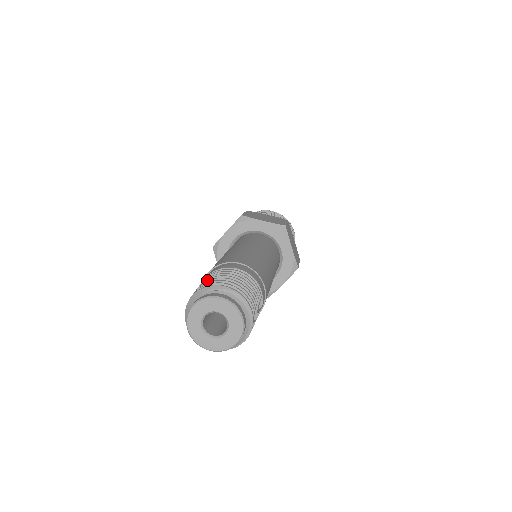
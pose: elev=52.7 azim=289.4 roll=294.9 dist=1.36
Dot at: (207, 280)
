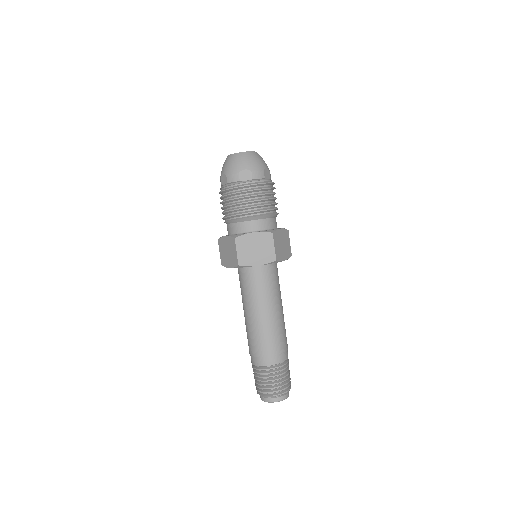
Dot at: (260, 382)
